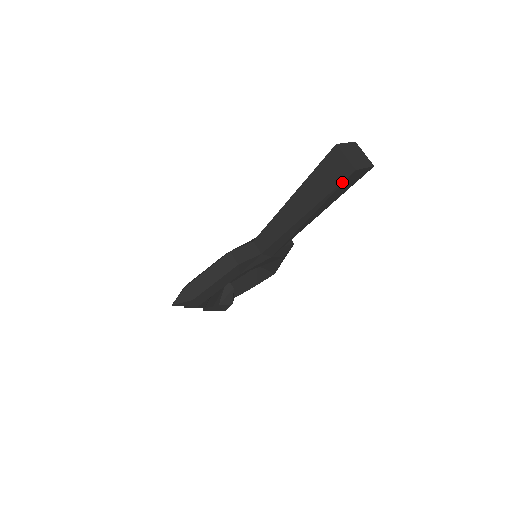
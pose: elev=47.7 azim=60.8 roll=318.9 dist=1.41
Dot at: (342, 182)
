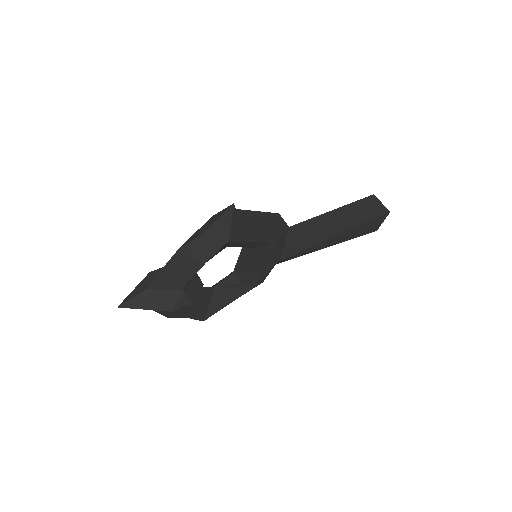
Dot at: (379, 216)
